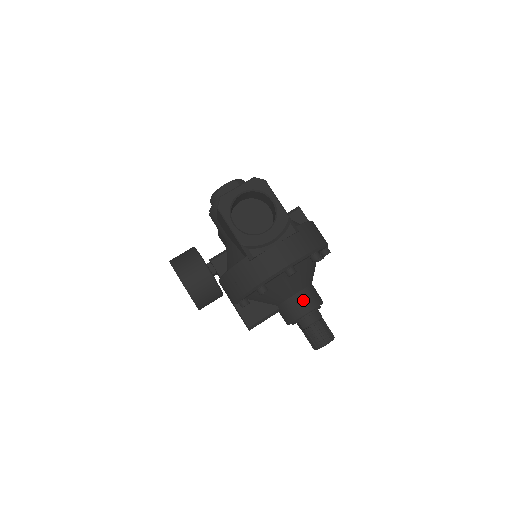
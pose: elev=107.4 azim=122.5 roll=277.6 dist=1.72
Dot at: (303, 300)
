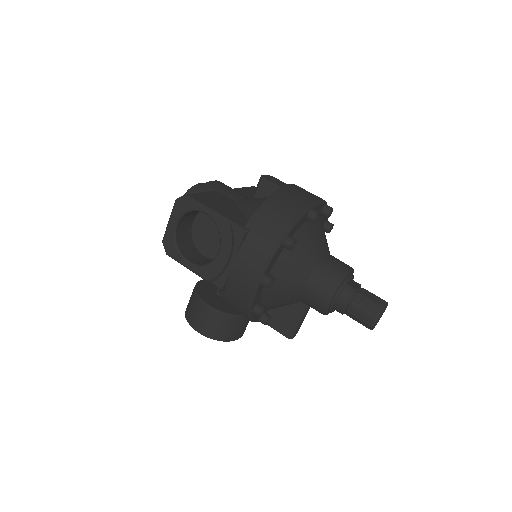
Dot at: (316, 290)
